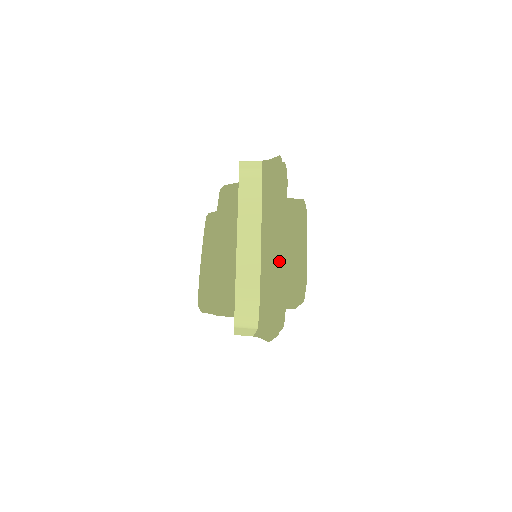
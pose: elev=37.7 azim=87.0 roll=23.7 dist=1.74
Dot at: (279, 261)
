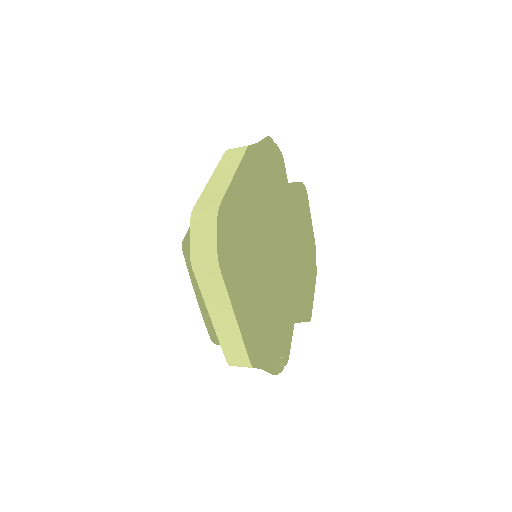
Dot at: (262, 349)
